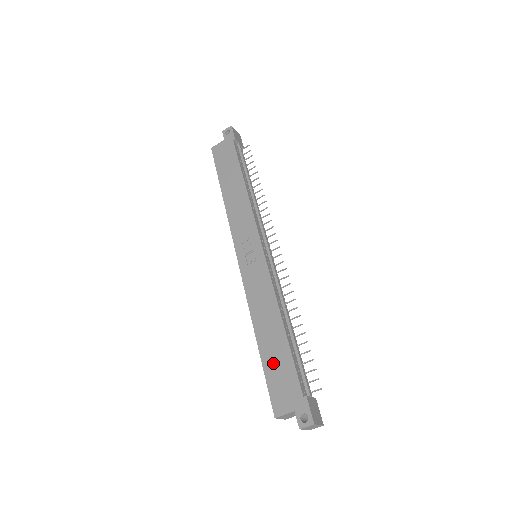
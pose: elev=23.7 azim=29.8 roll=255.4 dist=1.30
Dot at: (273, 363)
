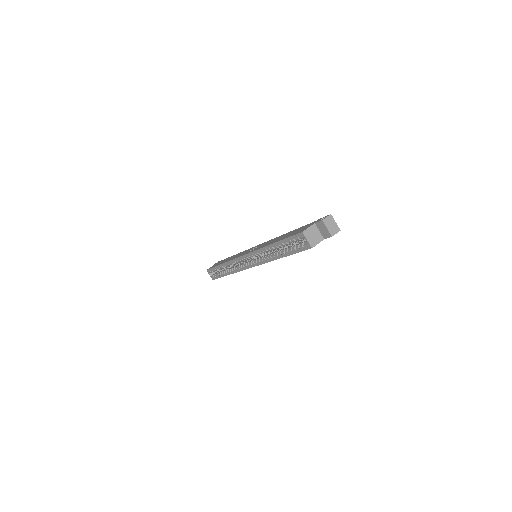
Dot at: (289, 235)
